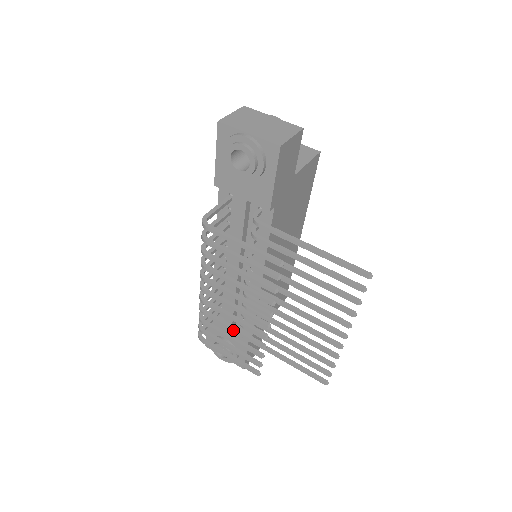
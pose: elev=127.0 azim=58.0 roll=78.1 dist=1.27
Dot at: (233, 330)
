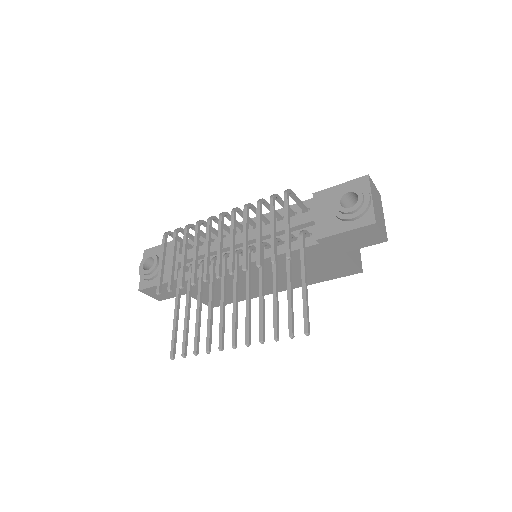
Dot at: (195, 253)
